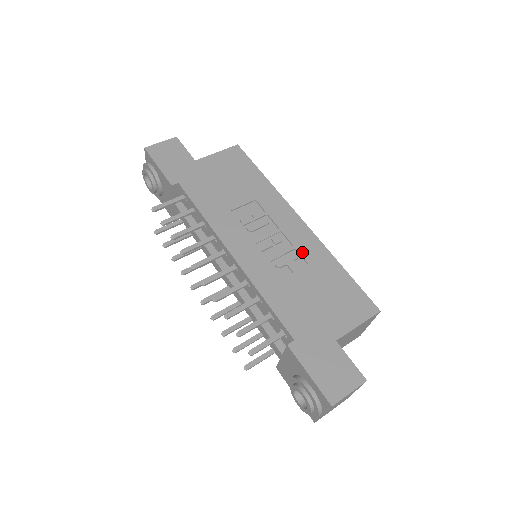
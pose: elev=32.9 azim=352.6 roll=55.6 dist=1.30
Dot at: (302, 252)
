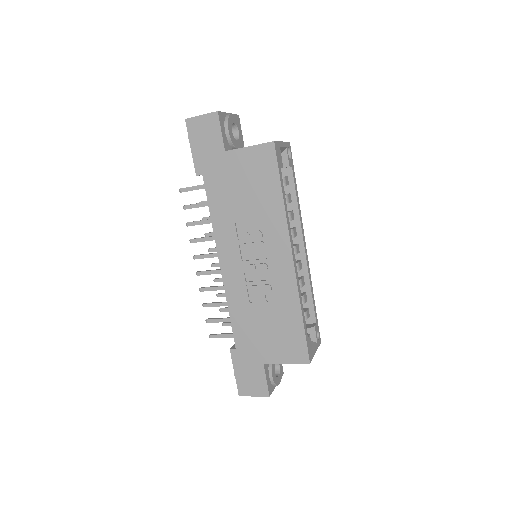
Dot at: (276, 288)
